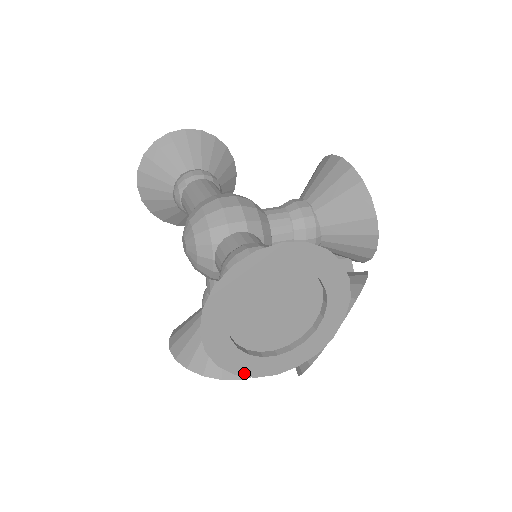
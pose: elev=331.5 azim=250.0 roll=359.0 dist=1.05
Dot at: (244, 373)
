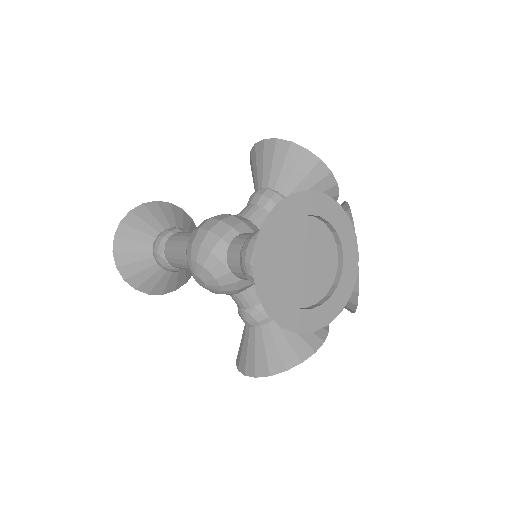
Dot at: (318, 327)
